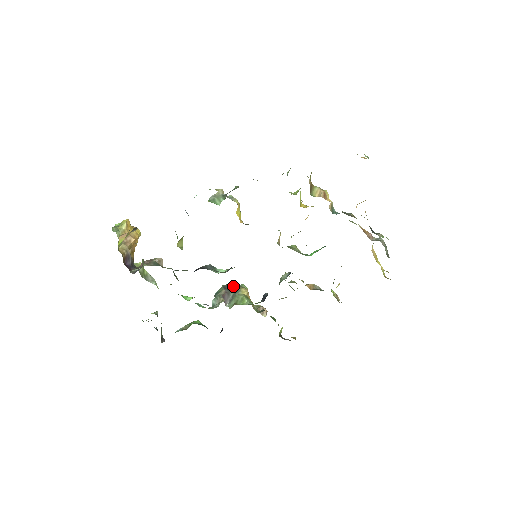
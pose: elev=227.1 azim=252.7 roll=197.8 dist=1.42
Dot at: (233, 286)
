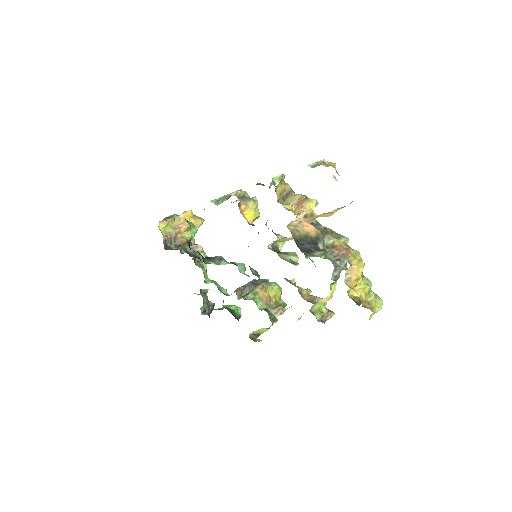
Dot at: occluded
